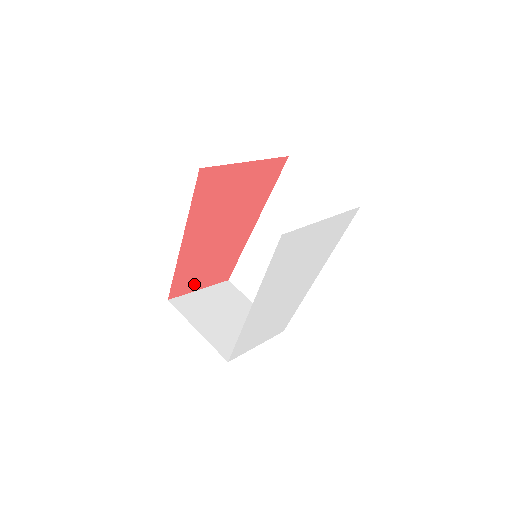
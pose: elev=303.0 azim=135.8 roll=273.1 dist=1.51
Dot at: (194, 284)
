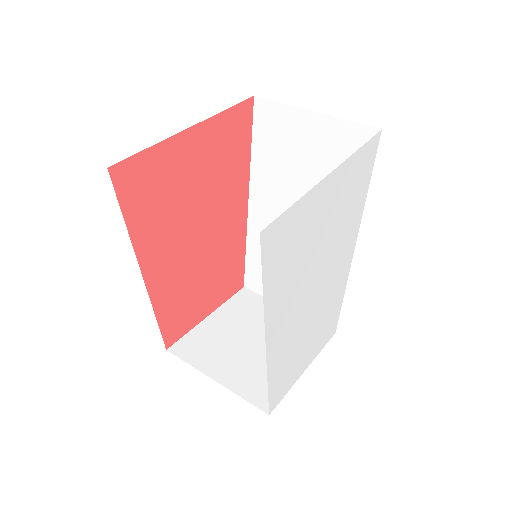
Dot at: (195, 314)
